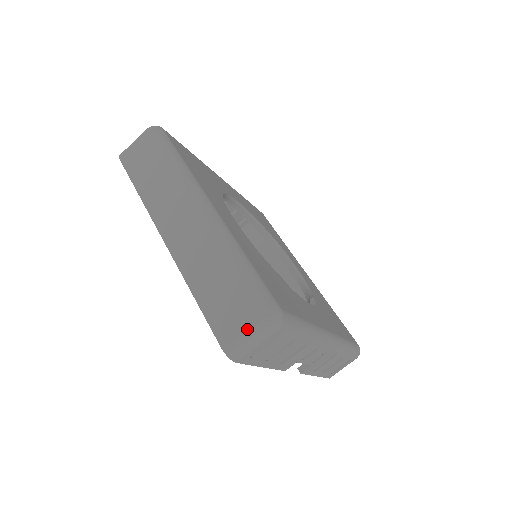
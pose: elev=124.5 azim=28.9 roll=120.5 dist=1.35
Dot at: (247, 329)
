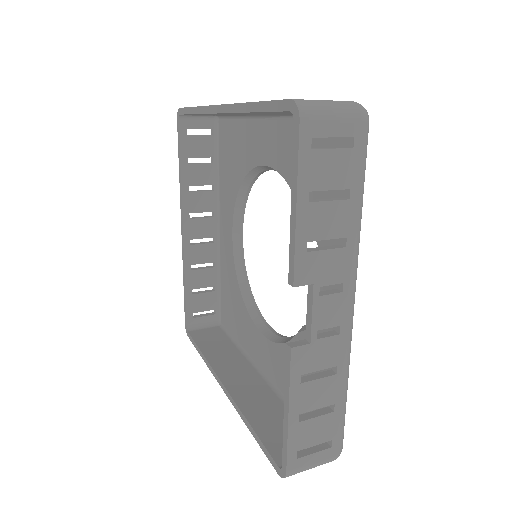
Dot at: (329, 100)
